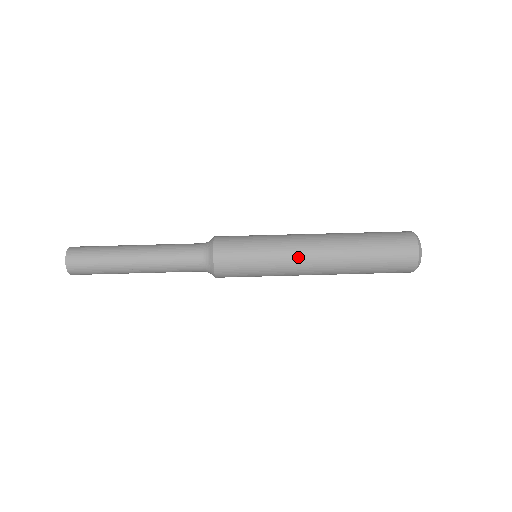
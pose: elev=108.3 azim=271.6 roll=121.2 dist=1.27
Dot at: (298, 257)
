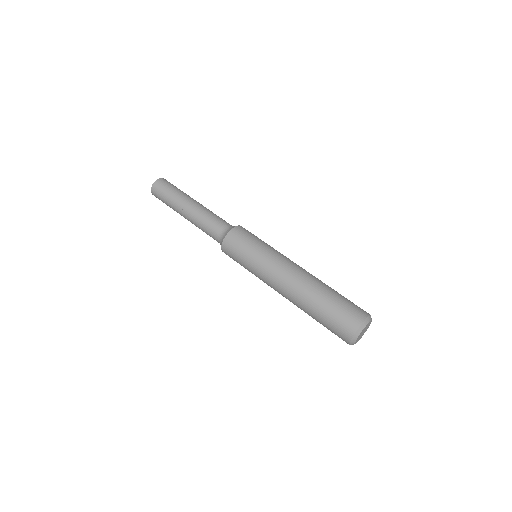
Dot at: (272, 277)
